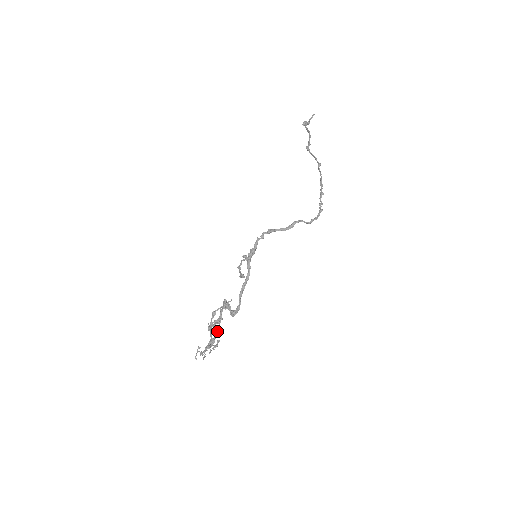
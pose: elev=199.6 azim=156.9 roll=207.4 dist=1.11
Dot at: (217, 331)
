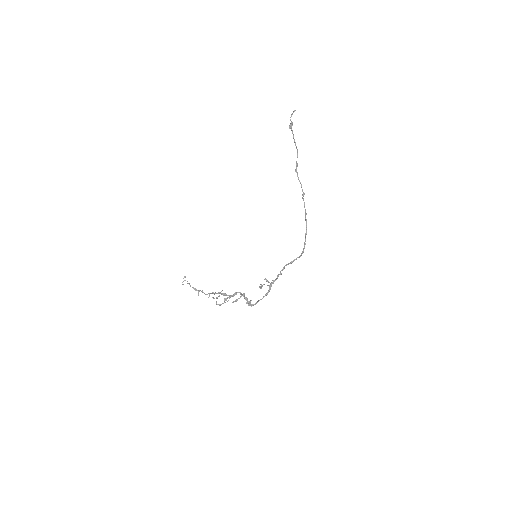
Dot at: occluded
